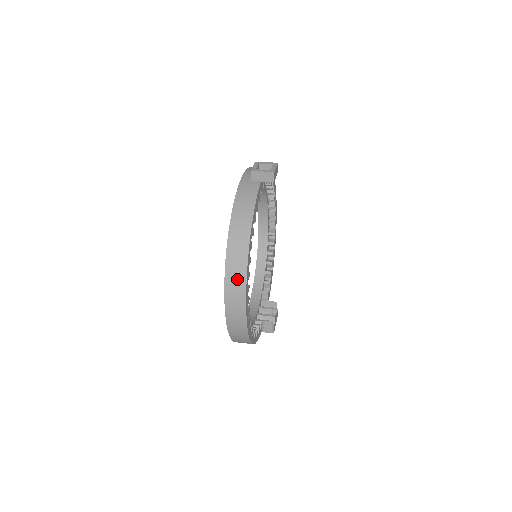
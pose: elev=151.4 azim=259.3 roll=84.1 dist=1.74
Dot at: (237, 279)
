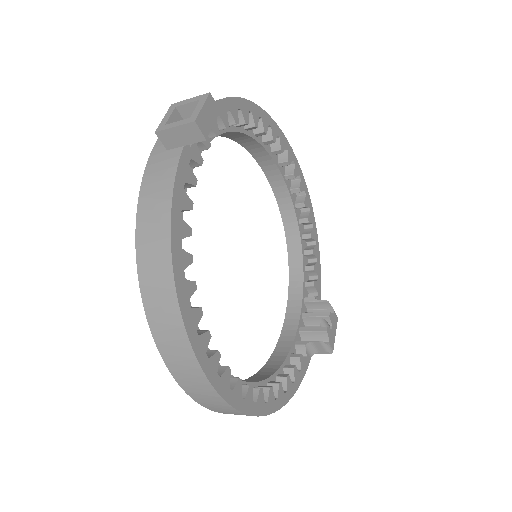
Dot at: (181, 357)
